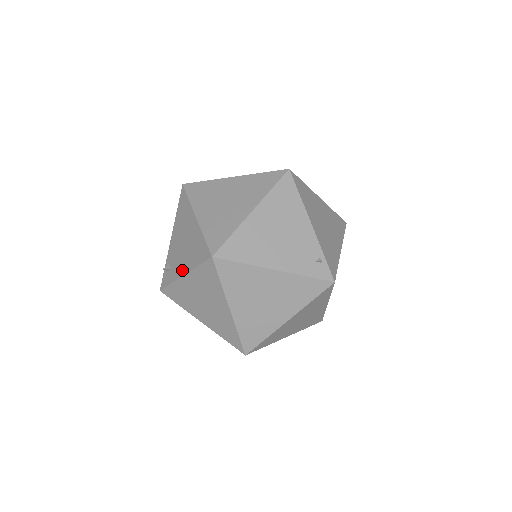
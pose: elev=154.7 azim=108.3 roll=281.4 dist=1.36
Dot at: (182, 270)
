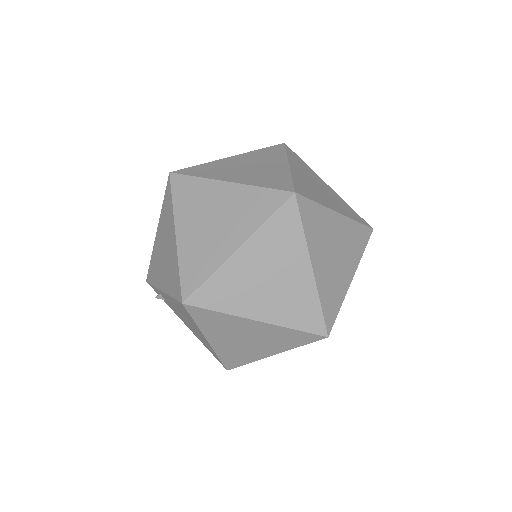
Dot at: (184, 323)
